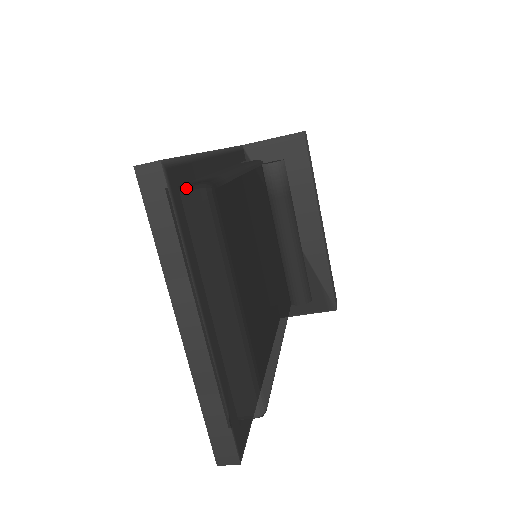
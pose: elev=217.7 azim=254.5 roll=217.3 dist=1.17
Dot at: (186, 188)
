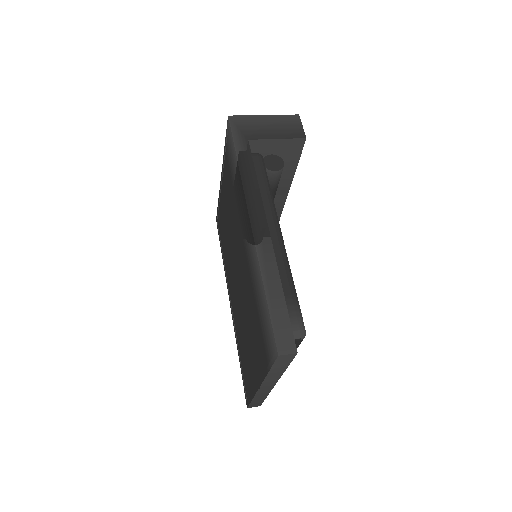
Dot at: occluded
